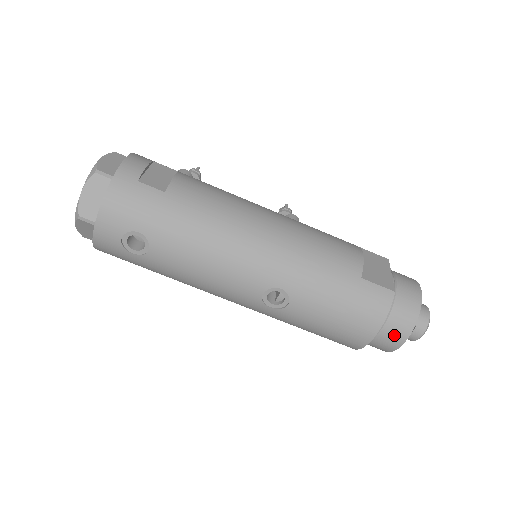
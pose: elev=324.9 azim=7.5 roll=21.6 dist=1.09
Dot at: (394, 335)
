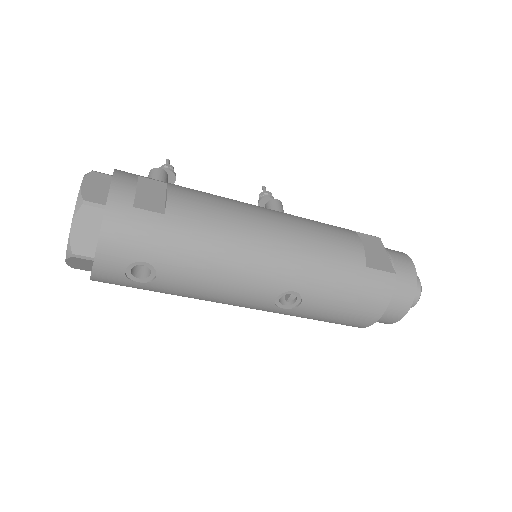
Dot at: (396, 311)
